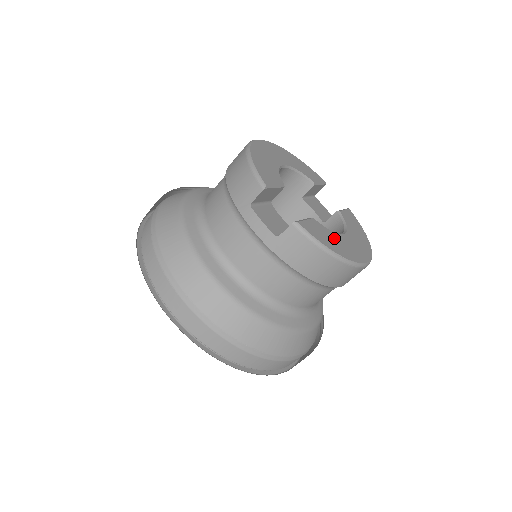
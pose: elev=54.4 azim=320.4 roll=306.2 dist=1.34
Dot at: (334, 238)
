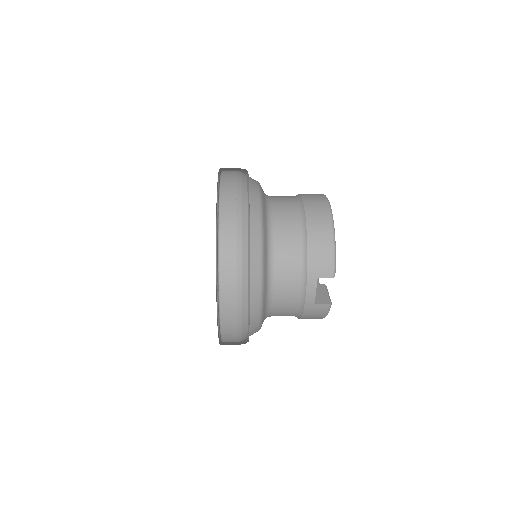
Dot at: occluded
